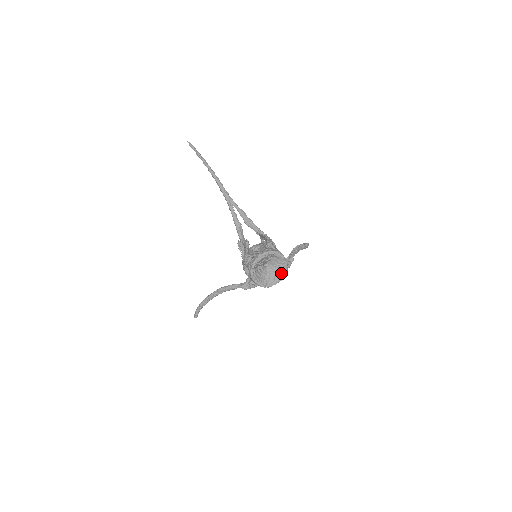
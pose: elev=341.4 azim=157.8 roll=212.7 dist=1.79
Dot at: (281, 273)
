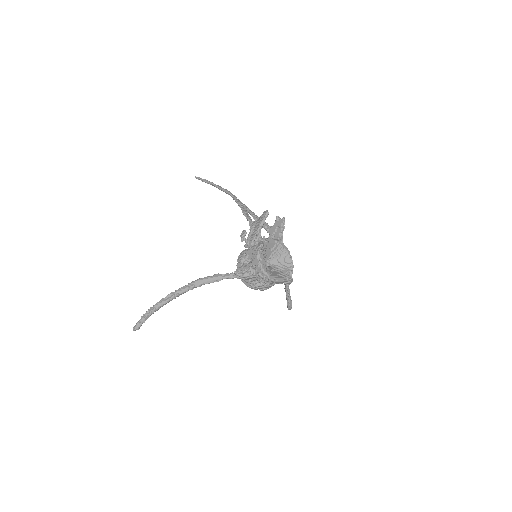
Dot at: (285, 274)
